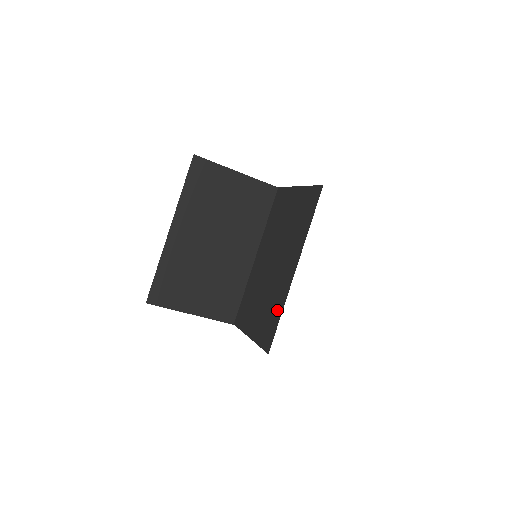
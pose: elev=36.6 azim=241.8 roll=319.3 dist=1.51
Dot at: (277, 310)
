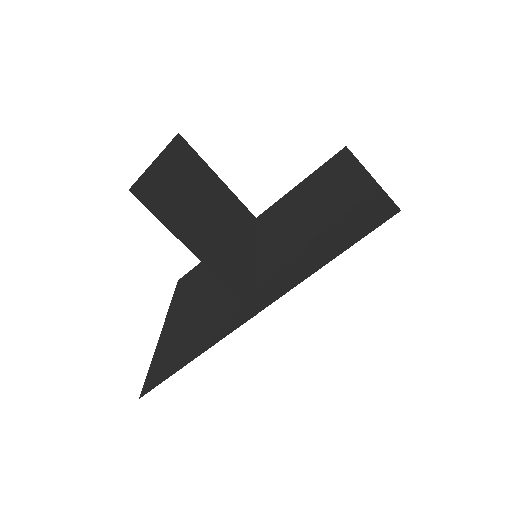
Dot at: (368, 198)
